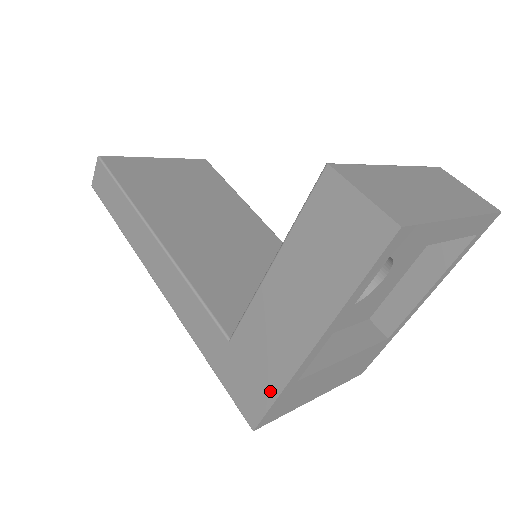
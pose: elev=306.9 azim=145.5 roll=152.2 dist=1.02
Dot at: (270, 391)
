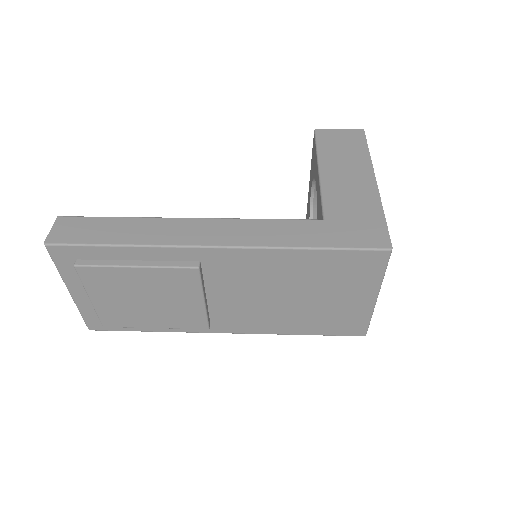
Dot at: (377, 216)
